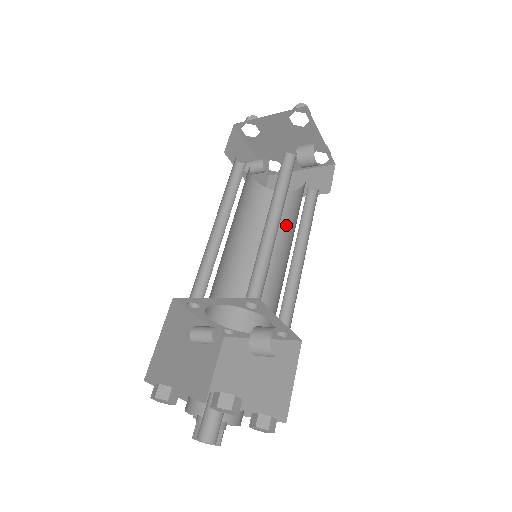
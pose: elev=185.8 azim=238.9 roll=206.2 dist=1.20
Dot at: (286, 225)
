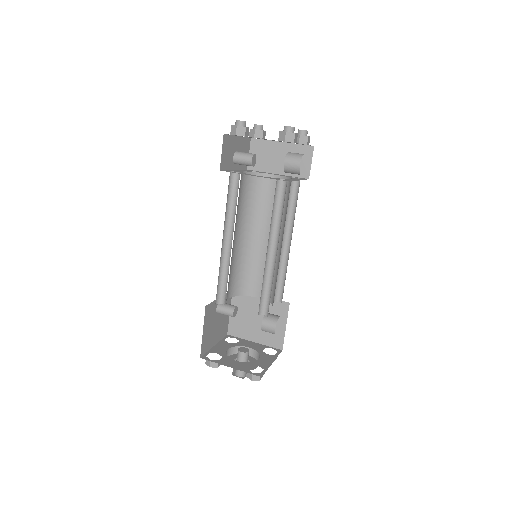
Dot at: occluded
